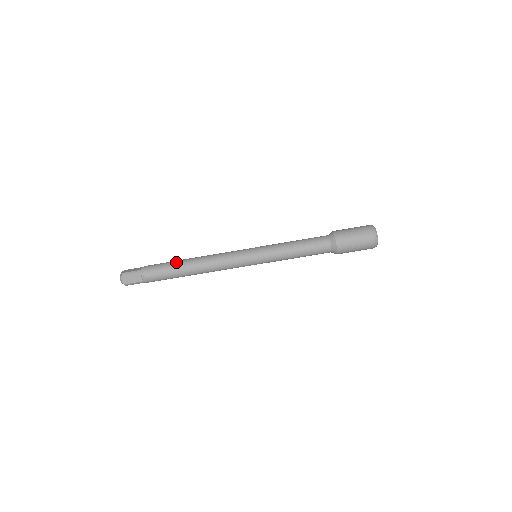
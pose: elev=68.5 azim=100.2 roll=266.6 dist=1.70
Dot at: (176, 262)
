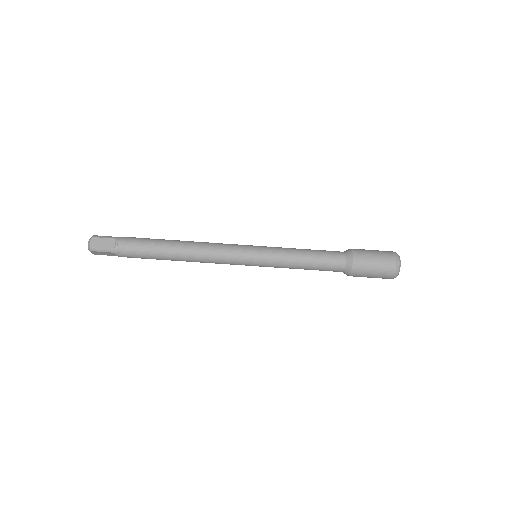
Dot at: (162, 239)
